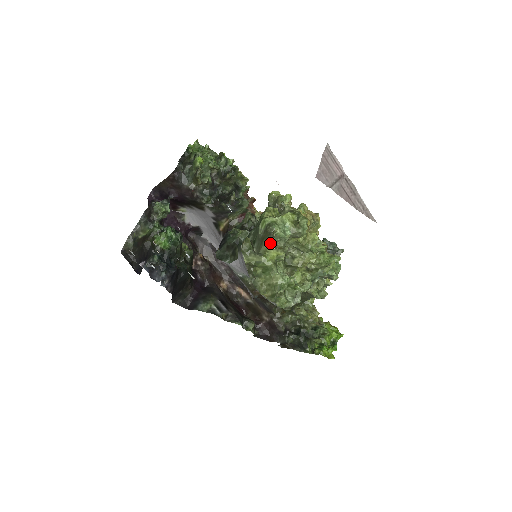
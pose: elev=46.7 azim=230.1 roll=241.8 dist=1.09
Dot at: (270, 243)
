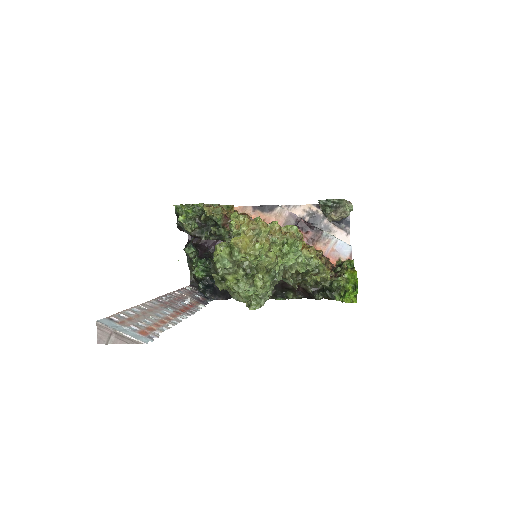
Dot at: occluded
